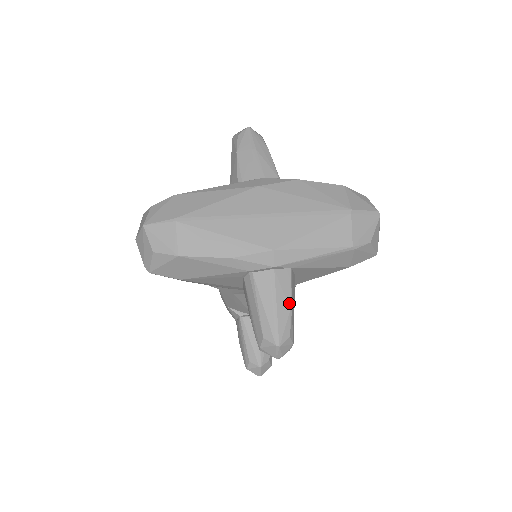
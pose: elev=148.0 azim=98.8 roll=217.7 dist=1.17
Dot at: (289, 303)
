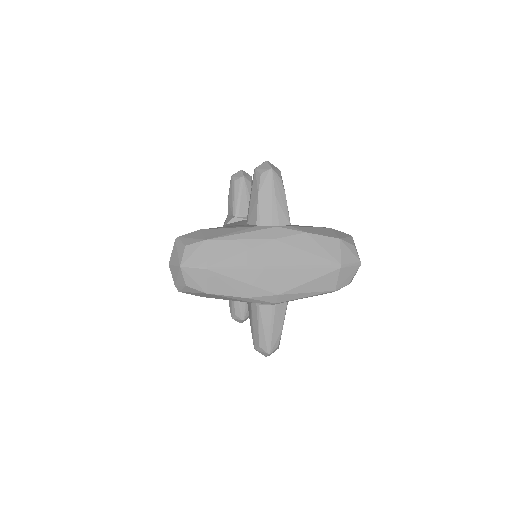
Dot at: (282, 326)
